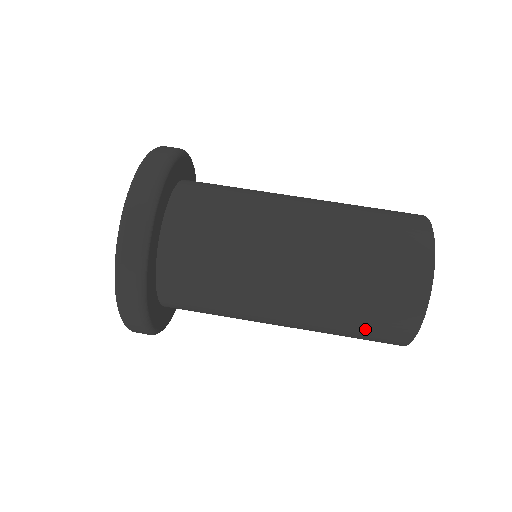
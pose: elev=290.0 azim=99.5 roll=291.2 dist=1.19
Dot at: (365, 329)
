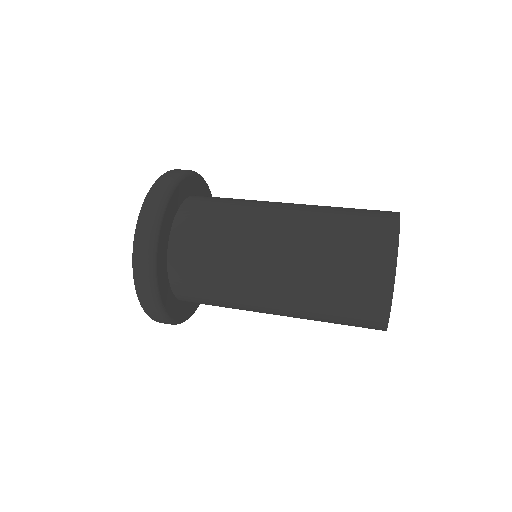
Dot at: (353, 226)
